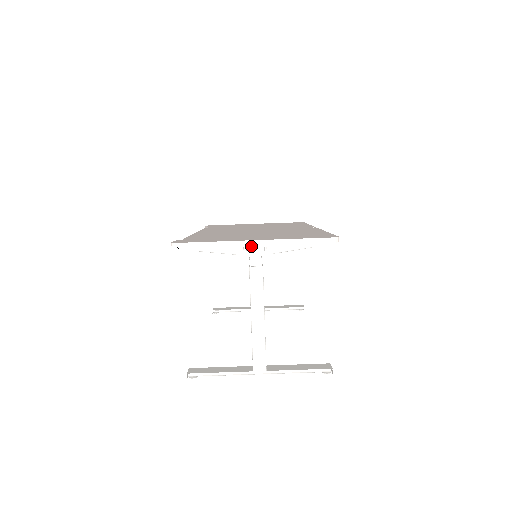
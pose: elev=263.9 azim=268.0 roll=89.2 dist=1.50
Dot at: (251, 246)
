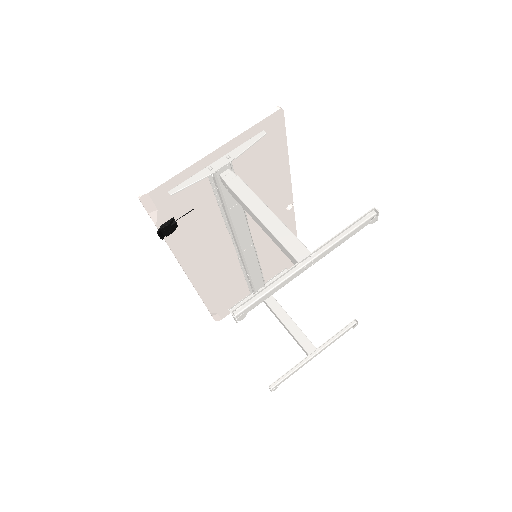
Dot at: (214, 163)
